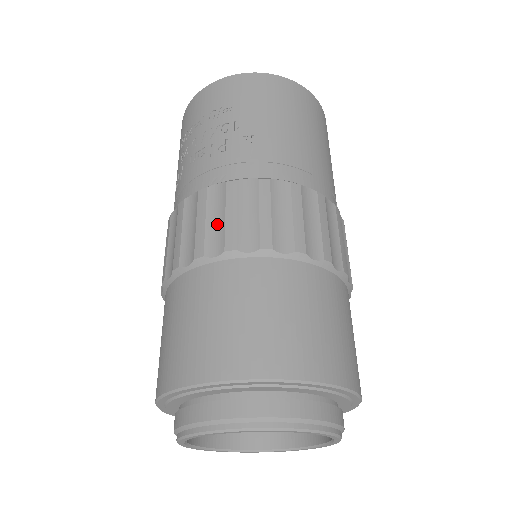
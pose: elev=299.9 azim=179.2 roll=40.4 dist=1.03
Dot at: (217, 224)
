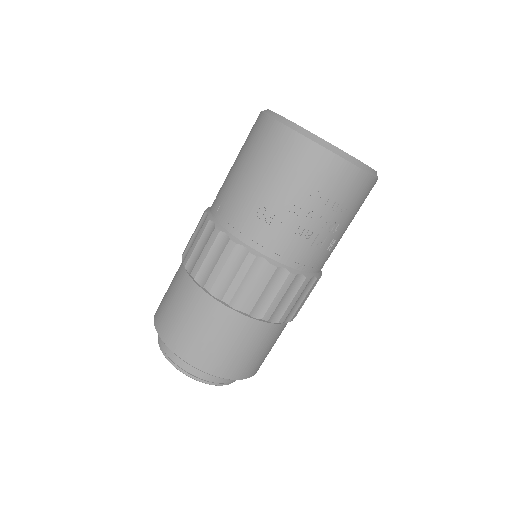
Dot at: (285, 303)
